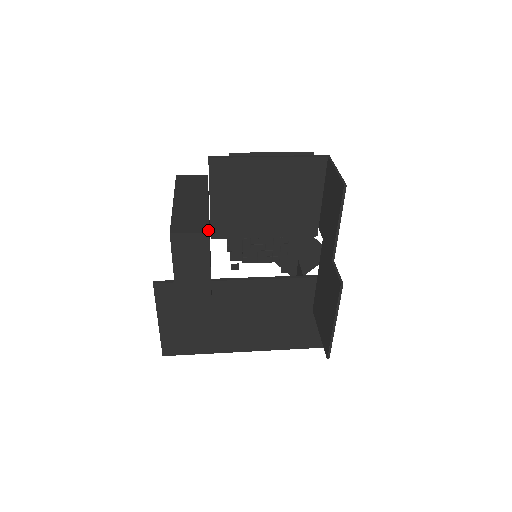
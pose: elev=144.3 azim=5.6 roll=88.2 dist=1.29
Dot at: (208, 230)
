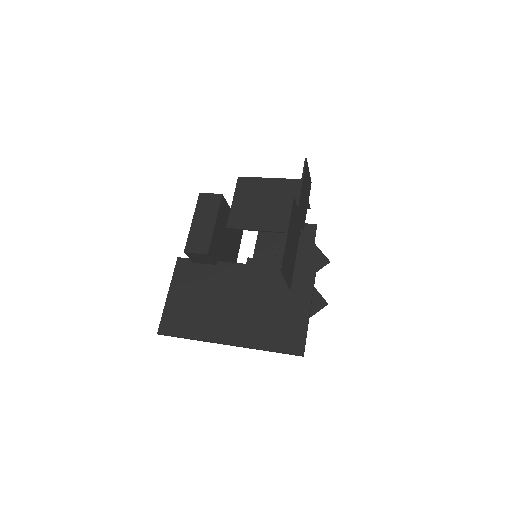
Dot at: (222, 195)
